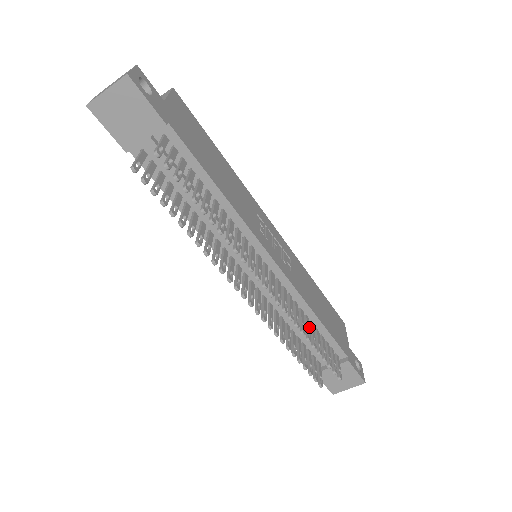
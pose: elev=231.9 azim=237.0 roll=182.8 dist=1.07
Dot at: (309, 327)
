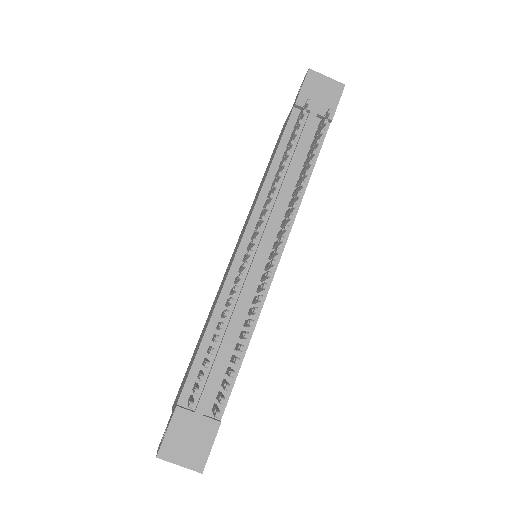
Dot at: occluded
